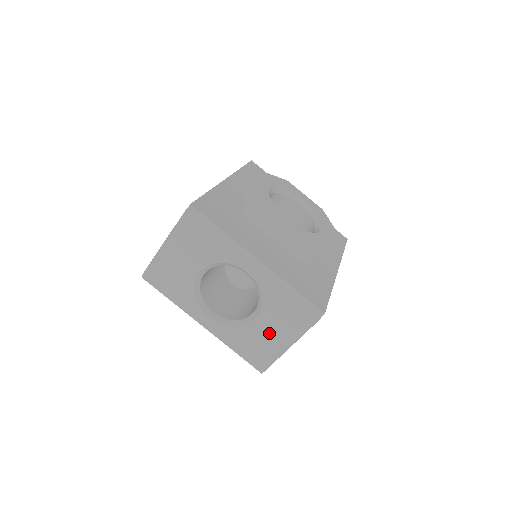
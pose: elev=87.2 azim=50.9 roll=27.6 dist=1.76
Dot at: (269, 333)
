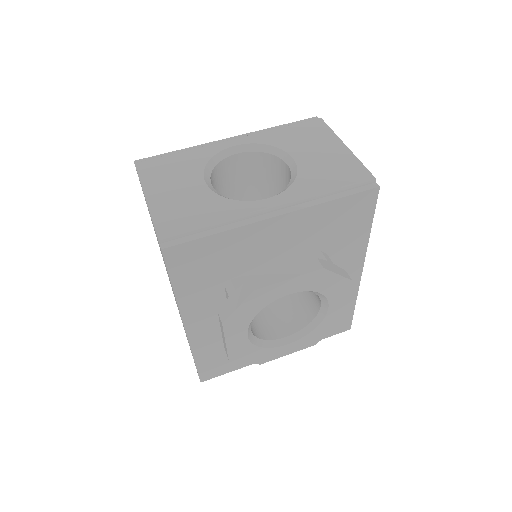
Dot at: (319, 155)
